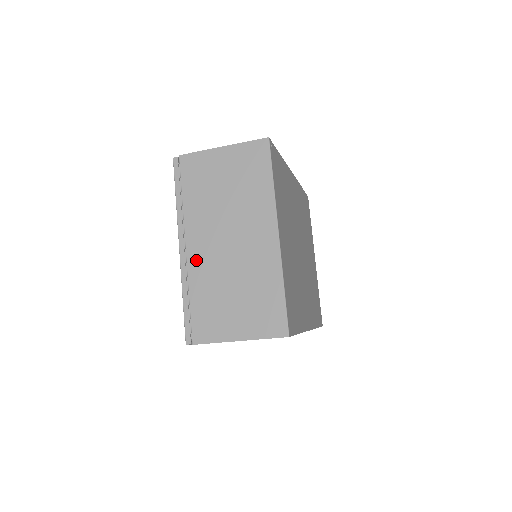
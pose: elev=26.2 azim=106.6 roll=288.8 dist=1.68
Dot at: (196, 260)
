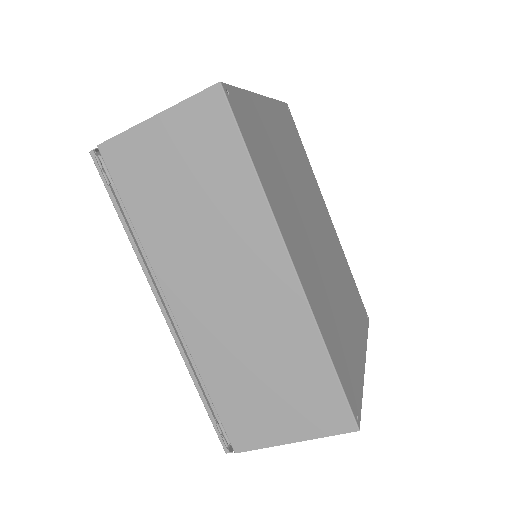
Dot at: occluded
